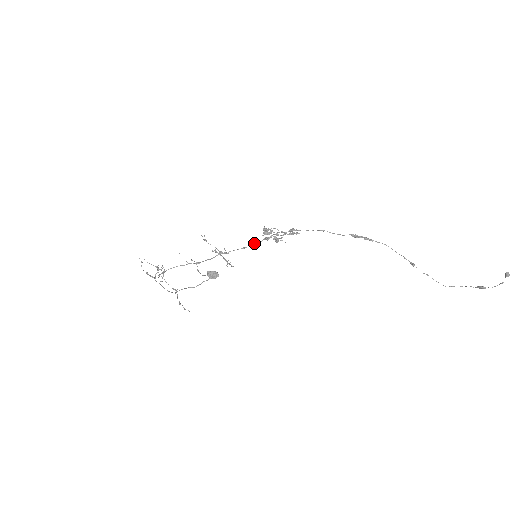
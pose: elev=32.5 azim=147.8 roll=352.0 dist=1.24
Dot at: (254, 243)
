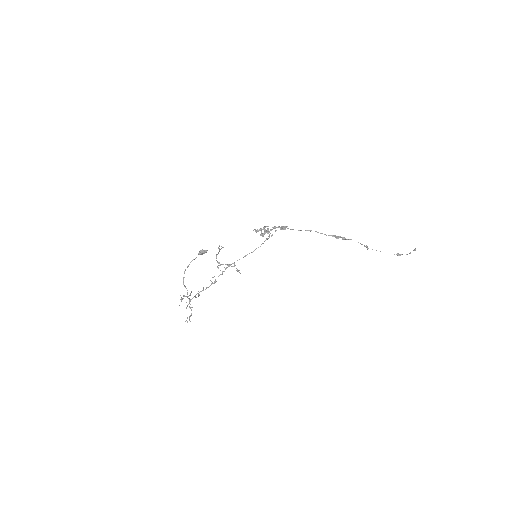
Dot at: occluded
